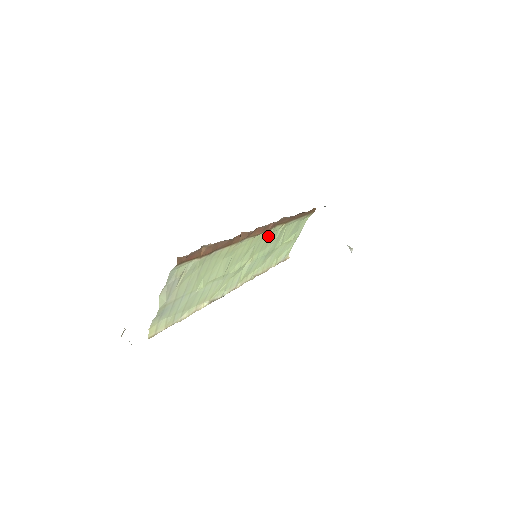
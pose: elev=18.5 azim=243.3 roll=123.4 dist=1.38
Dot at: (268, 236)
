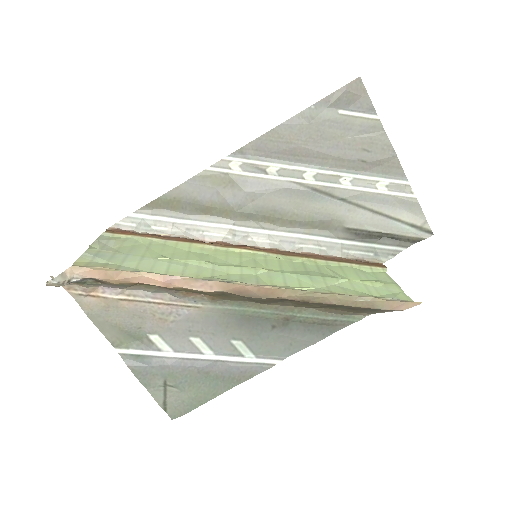
Dot at: (280, 261)
